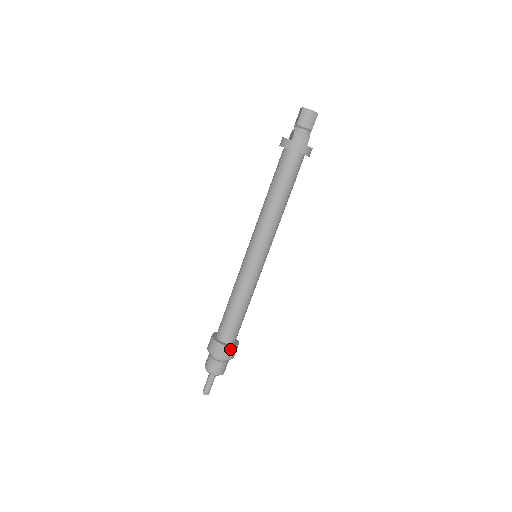
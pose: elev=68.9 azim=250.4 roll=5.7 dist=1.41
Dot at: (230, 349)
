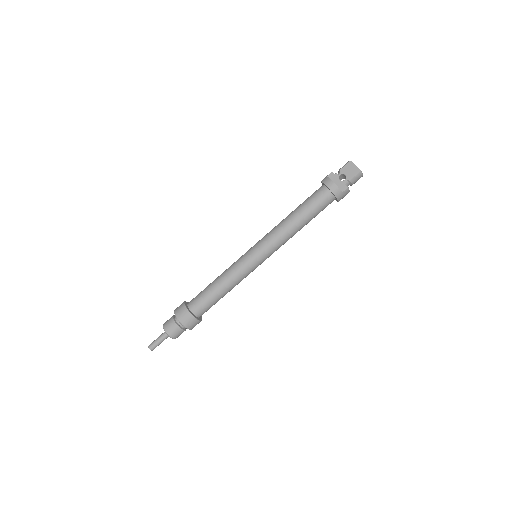
Dot at: occluded
